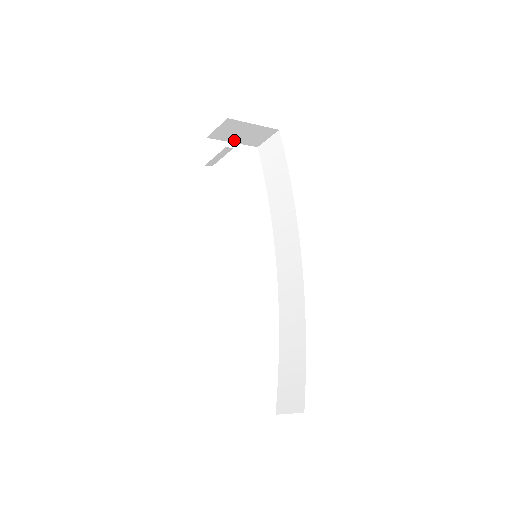
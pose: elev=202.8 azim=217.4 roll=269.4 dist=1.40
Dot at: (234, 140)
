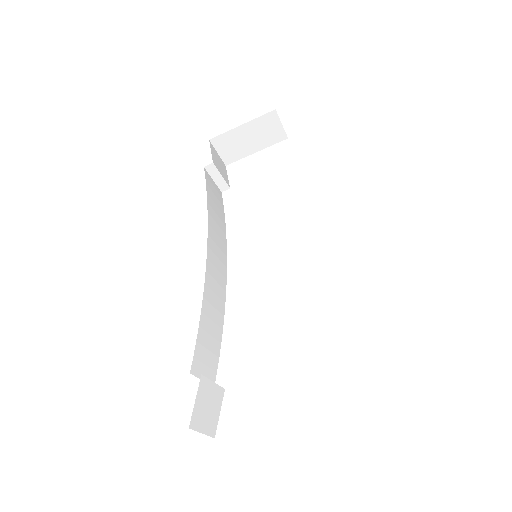
Dot at: (253, 150)
